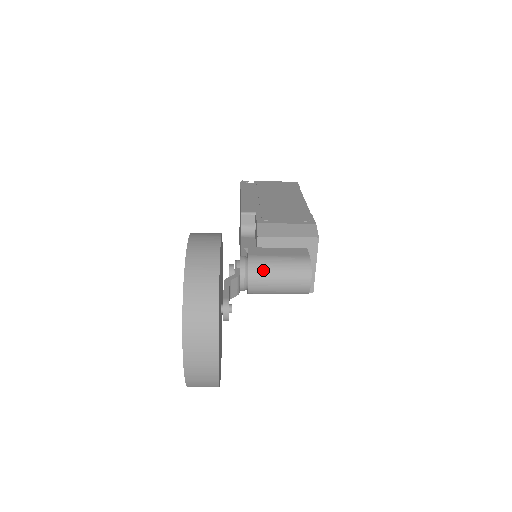
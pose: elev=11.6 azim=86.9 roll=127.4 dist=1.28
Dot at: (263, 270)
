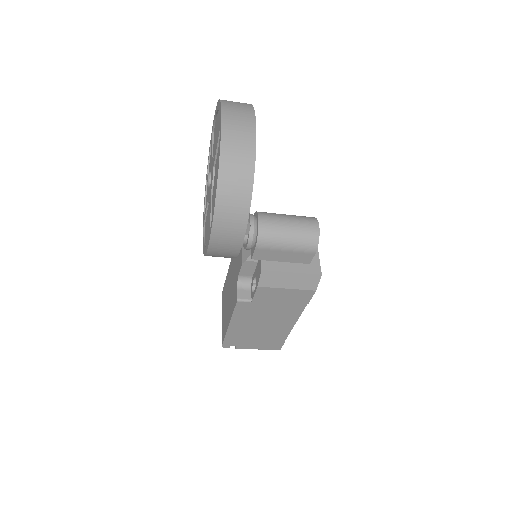
Dot at: (271, 213)
